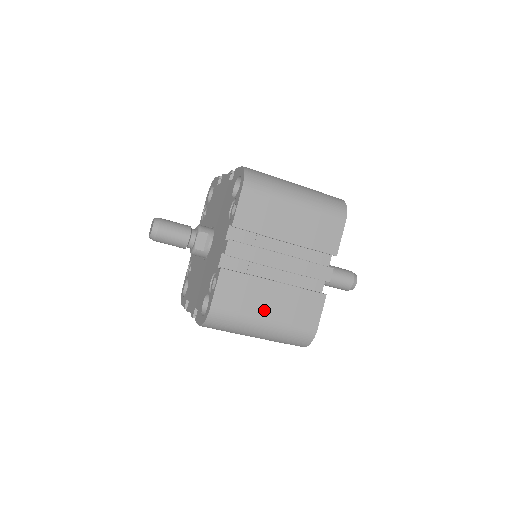
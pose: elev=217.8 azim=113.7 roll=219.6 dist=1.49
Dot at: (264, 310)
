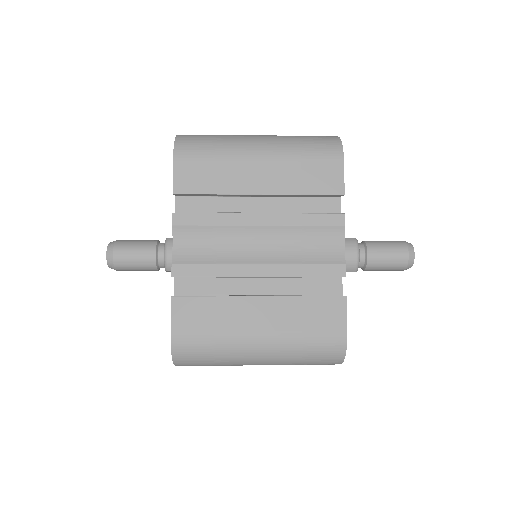
Dot at: occluded
